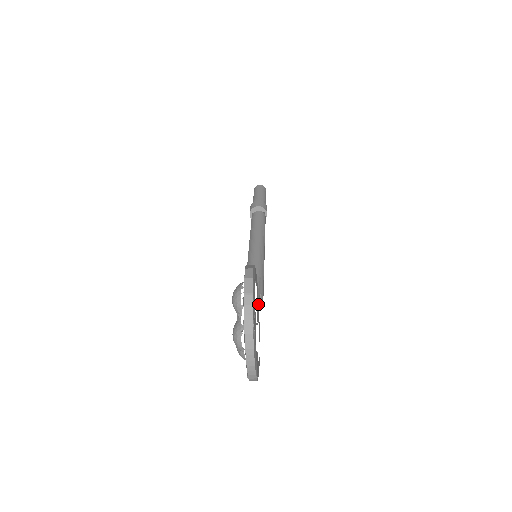
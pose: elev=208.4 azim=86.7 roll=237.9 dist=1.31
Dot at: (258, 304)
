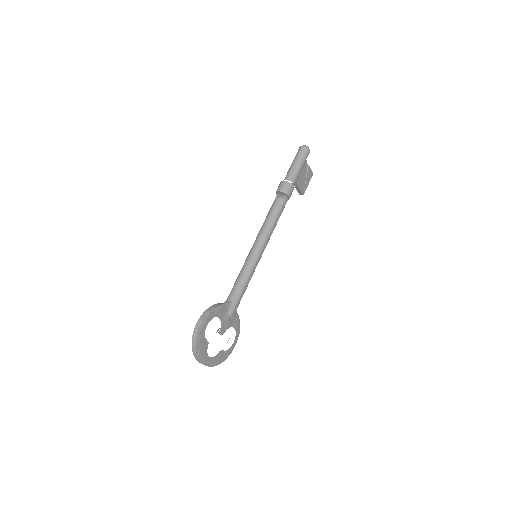
Dot at: (225, 321)
